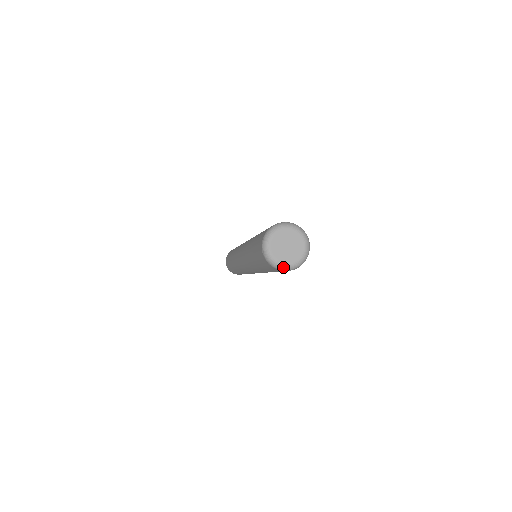
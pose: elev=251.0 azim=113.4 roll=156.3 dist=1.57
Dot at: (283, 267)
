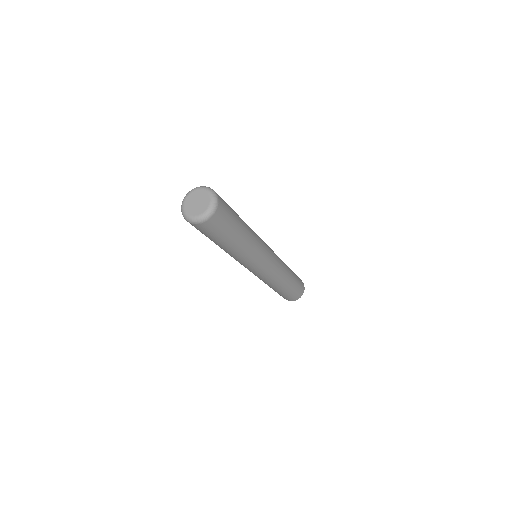
Dot at: (204, 216)
